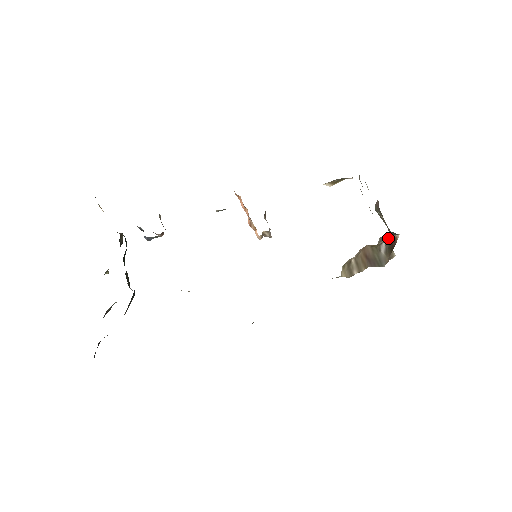
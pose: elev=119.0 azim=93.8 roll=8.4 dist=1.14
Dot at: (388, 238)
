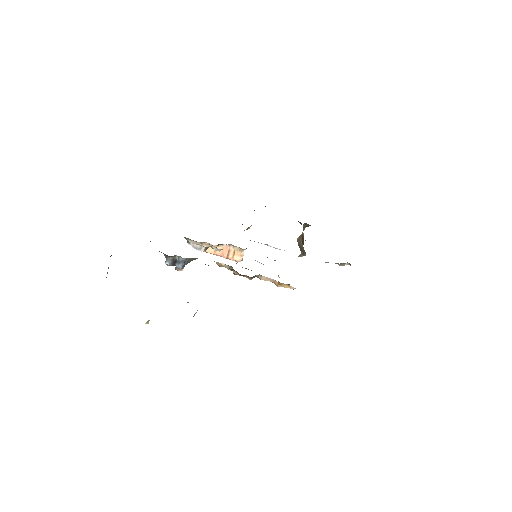
Dot at: occluded
